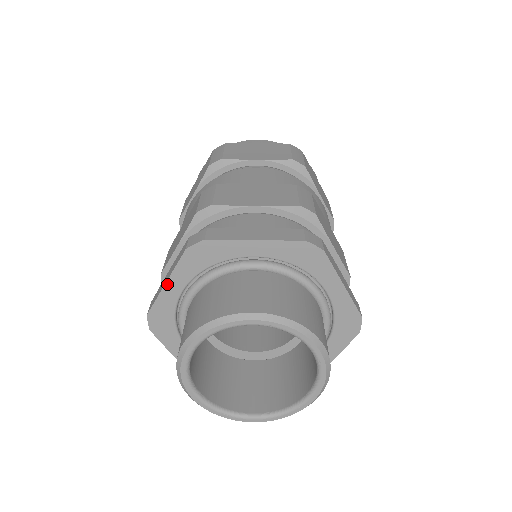
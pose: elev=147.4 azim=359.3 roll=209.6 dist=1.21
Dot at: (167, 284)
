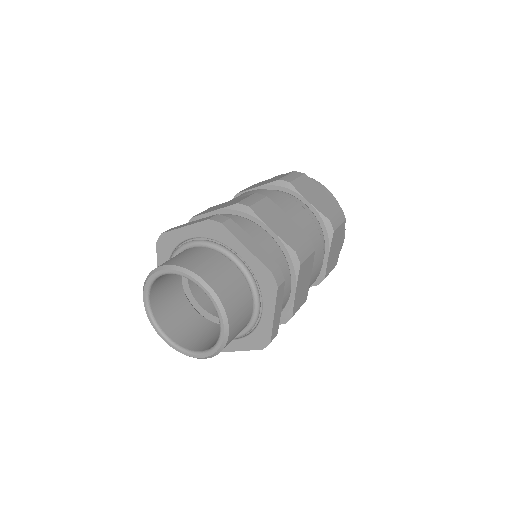
Dot at: occluded
